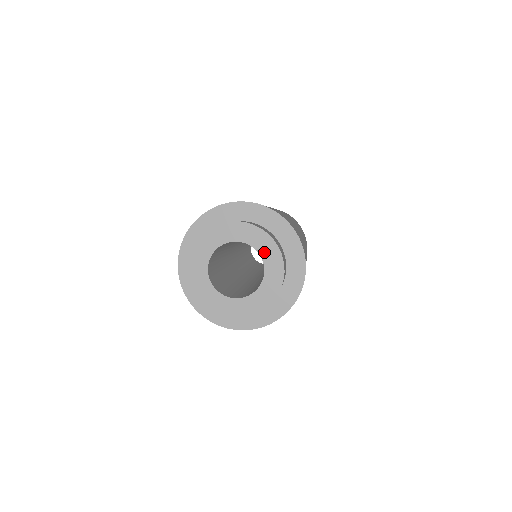
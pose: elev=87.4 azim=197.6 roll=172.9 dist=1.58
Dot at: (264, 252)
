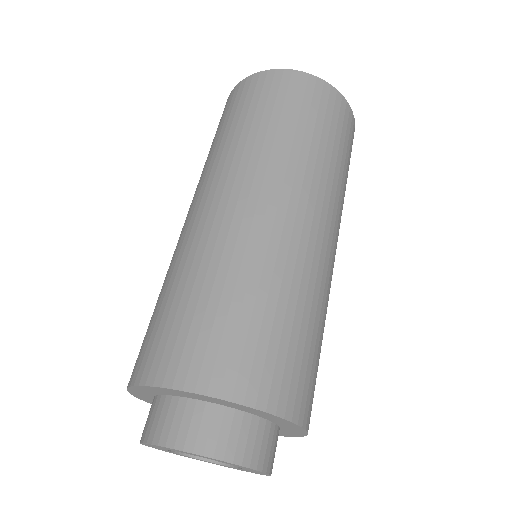
Dot at: (207, 458)
